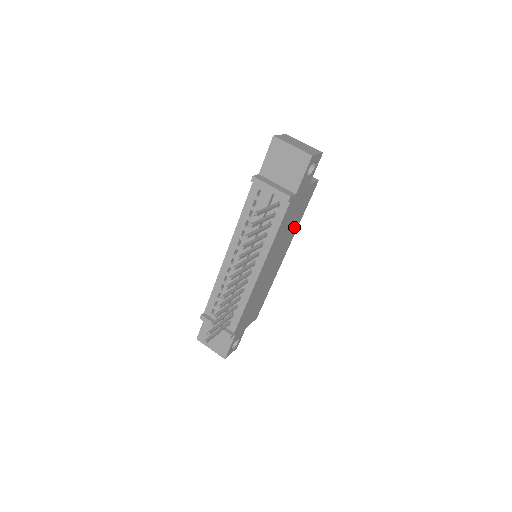
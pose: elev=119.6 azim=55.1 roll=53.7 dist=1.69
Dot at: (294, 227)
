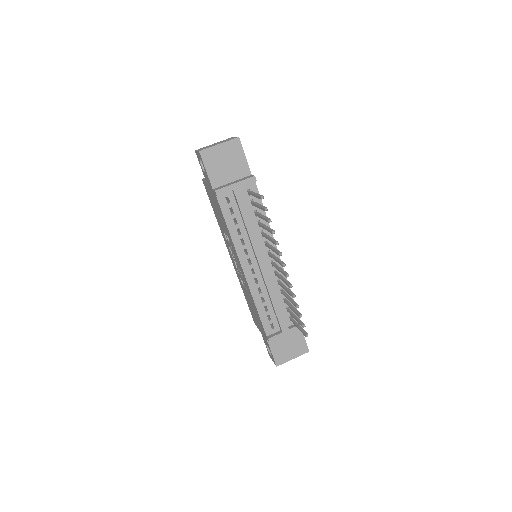
Dot at: occluded
